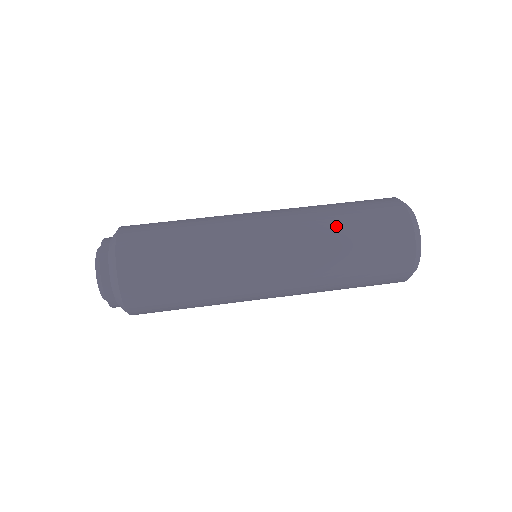
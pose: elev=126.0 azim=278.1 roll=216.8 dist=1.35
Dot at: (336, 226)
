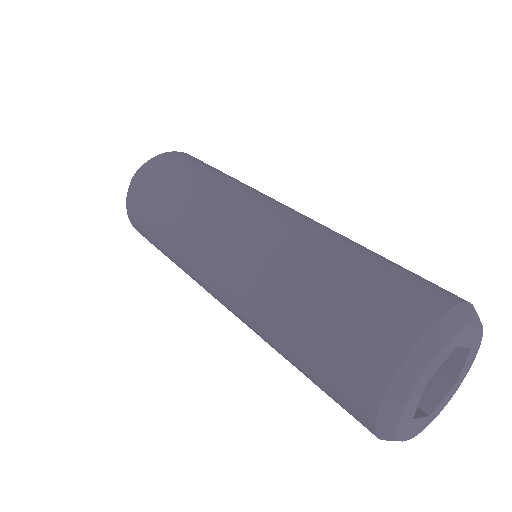
Dot at: (326, 254)
